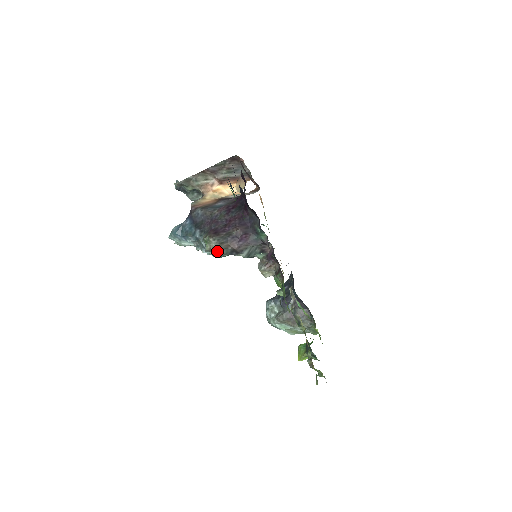
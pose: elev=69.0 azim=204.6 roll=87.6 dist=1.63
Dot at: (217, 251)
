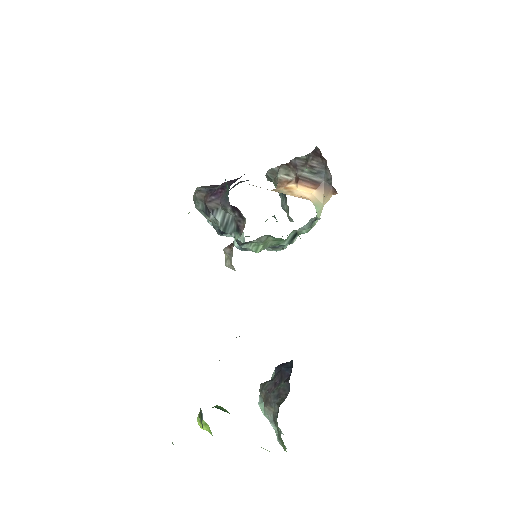
Dot at: (195, 202)
